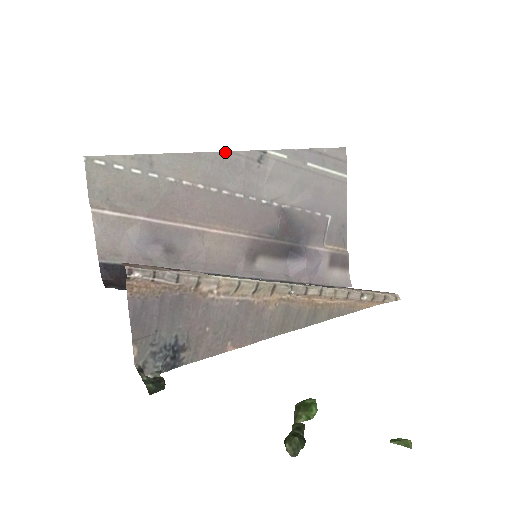
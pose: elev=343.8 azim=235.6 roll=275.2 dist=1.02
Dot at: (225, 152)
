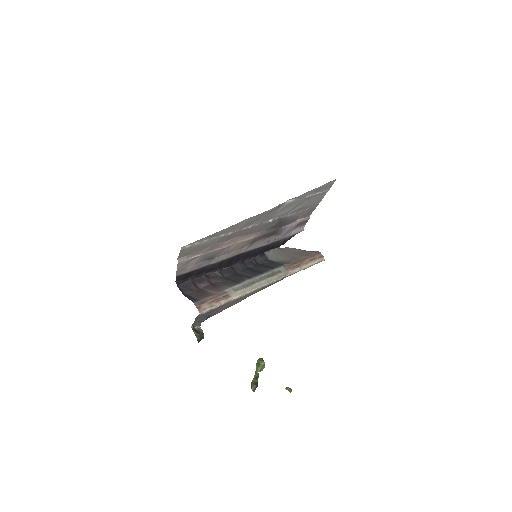
Dot at: (258, 214)
